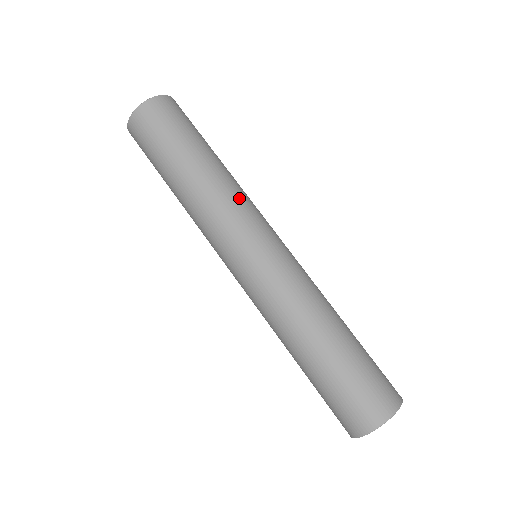
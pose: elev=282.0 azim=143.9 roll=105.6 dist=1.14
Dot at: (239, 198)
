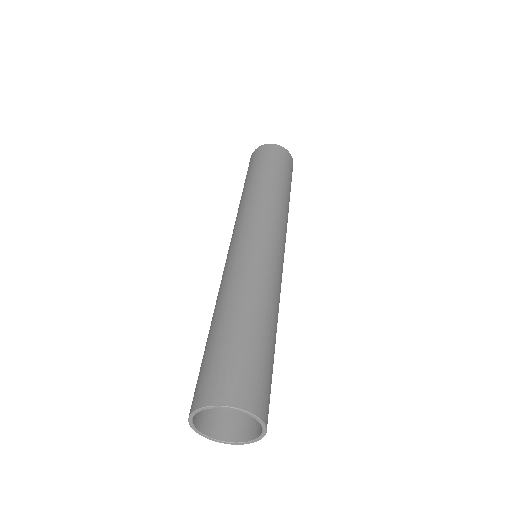
Dot at: (268, 205)
